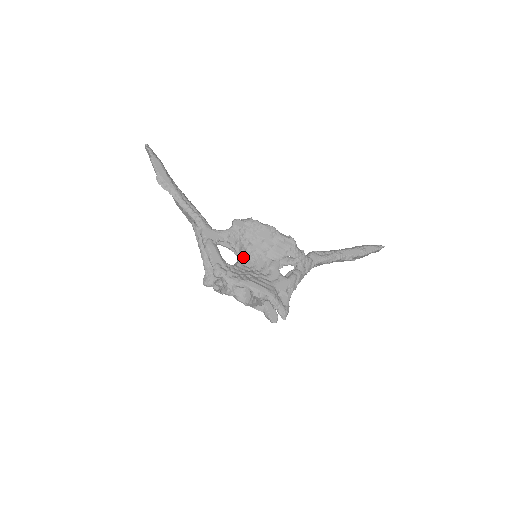
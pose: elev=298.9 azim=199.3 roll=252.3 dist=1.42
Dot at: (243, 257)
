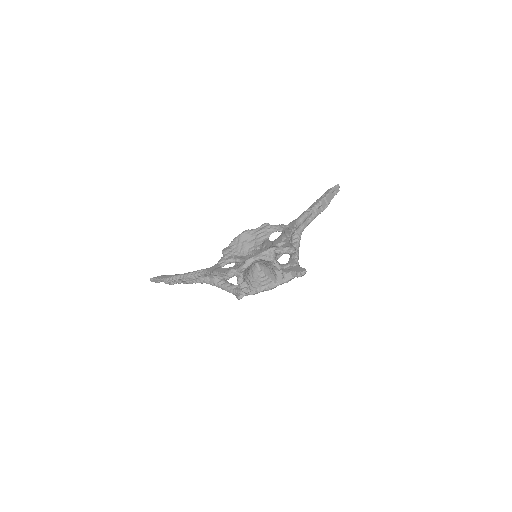
Dot at: (244, 259)
